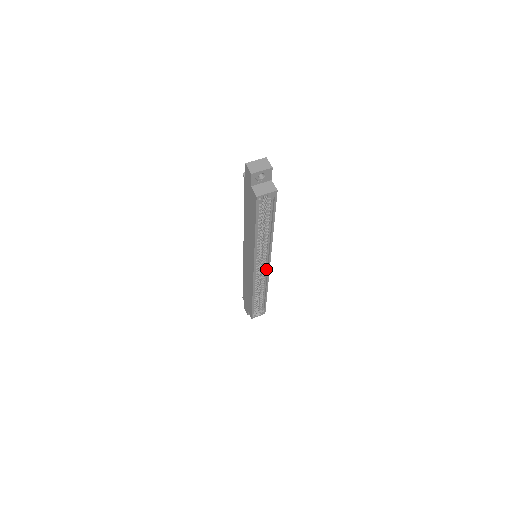
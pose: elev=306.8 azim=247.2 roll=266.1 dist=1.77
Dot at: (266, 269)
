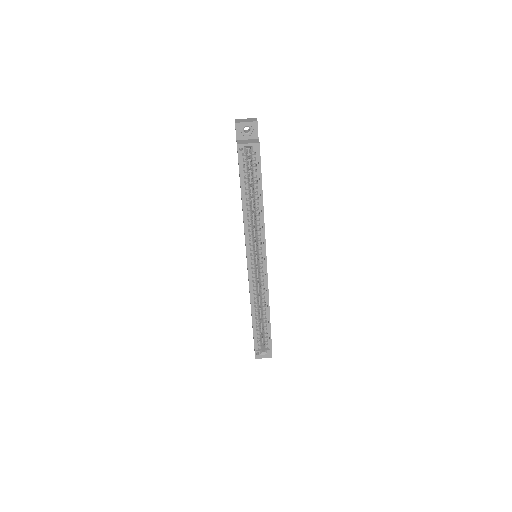
Dot at: (264, 271)
